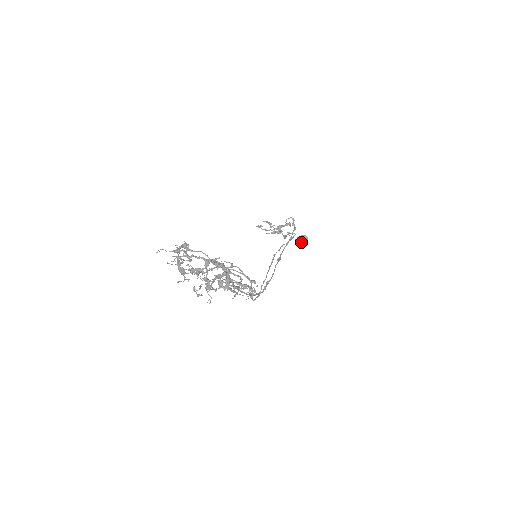
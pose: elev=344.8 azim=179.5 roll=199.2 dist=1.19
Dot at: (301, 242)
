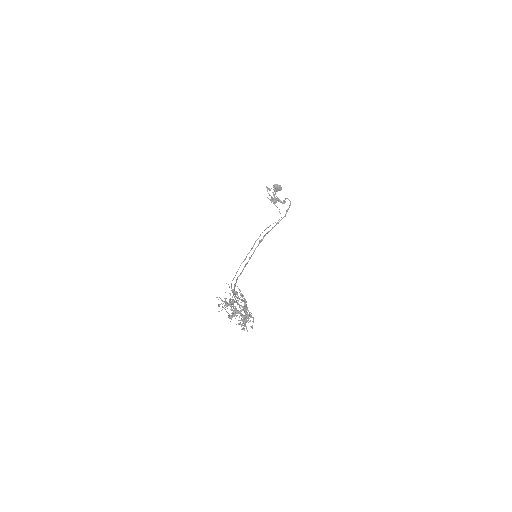
Dot at: occluded
